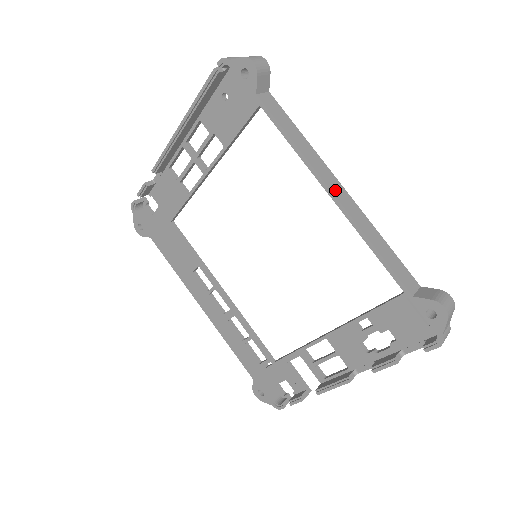
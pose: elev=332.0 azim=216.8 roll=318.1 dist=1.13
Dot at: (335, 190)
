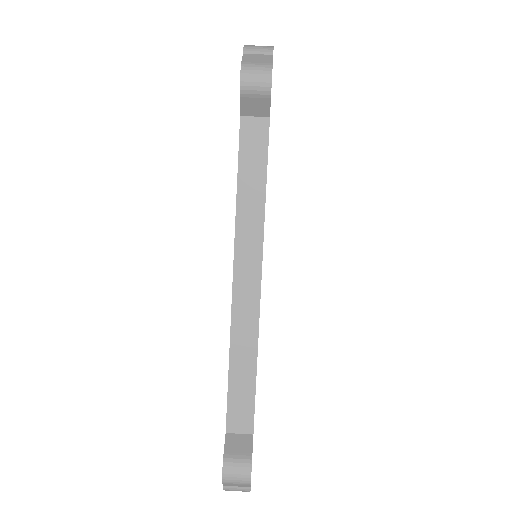
Dot at: (241, 279)
